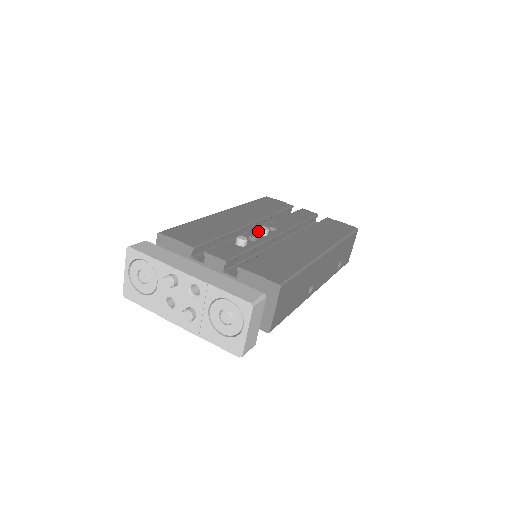
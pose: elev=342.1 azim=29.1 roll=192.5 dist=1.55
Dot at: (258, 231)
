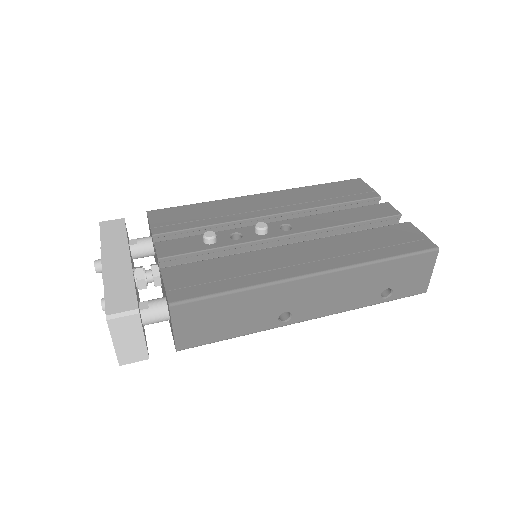
Dot at: (255, 227)
